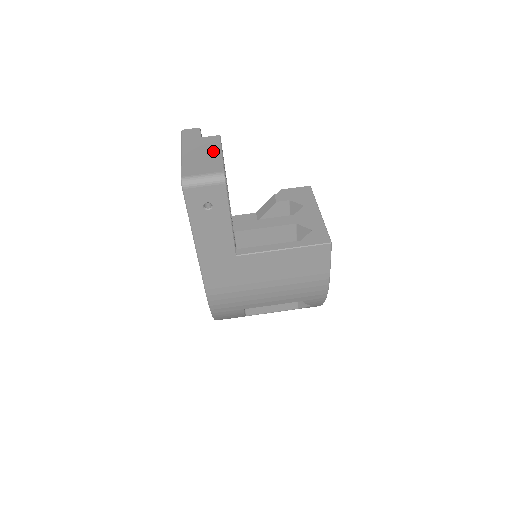
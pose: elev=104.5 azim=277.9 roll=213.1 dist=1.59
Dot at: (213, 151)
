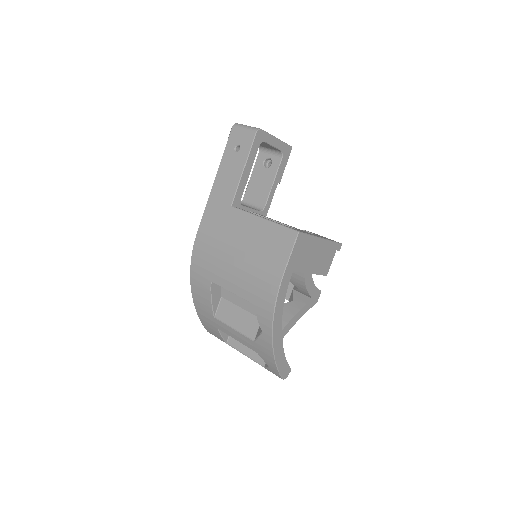
Dot at: occluded
